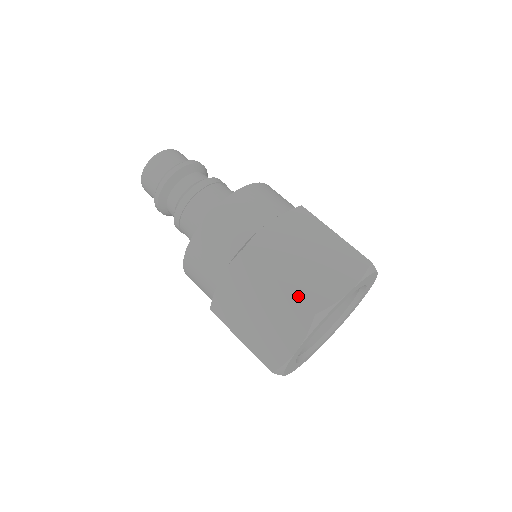
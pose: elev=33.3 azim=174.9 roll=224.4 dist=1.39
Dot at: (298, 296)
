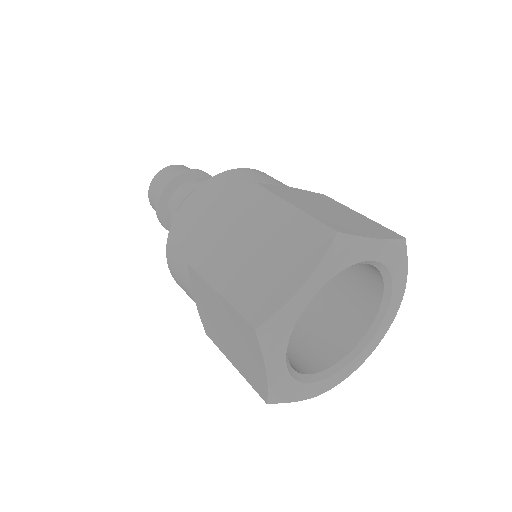
Dot at: (317, 218)
